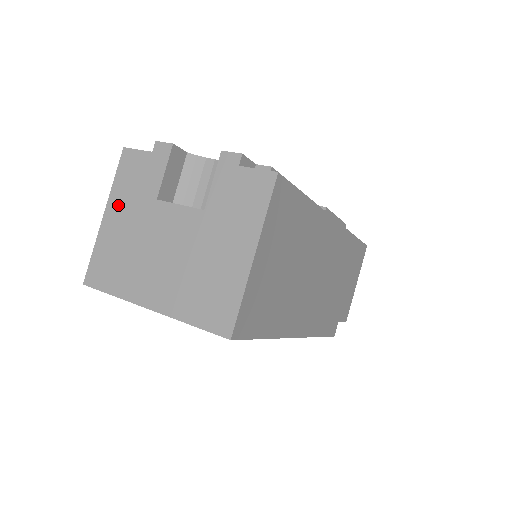
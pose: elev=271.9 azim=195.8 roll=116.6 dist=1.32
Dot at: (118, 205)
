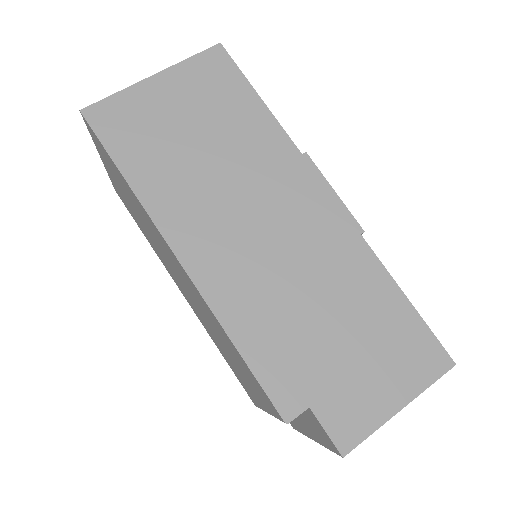
Dot at: occluded
